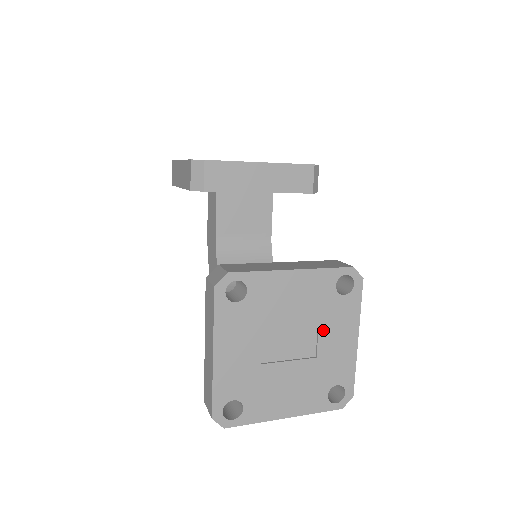
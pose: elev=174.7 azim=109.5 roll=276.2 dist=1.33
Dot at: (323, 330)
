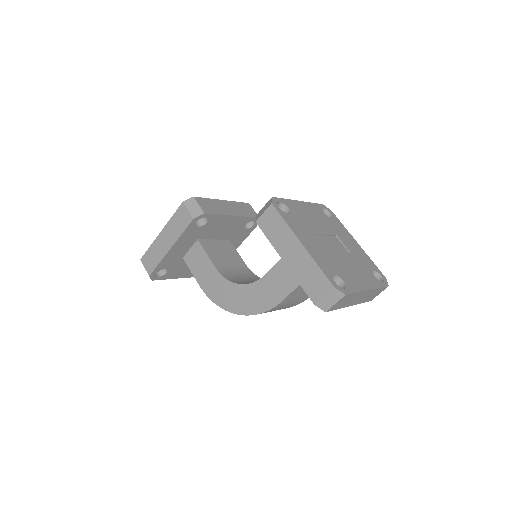
Dot at: (339, 236)
